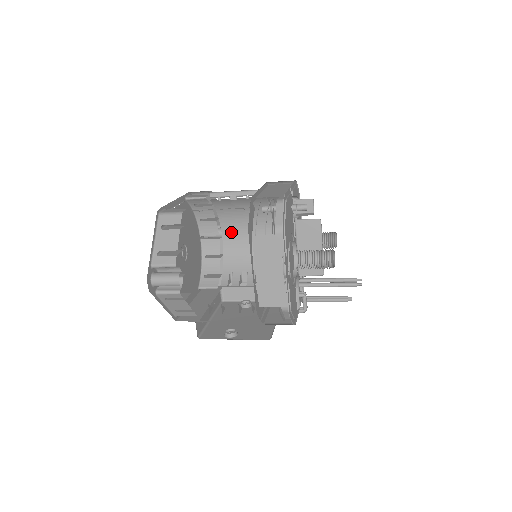
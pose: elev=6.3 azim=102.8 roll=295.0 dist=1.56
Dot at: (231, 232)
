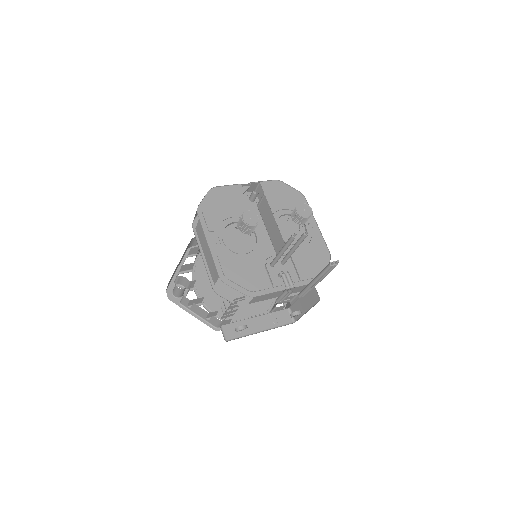
Dot at: occluded
